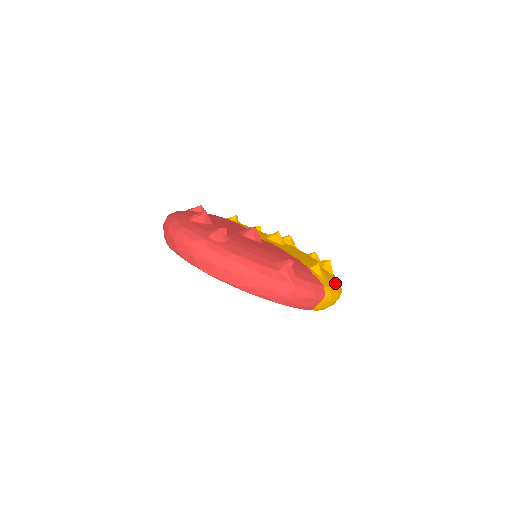
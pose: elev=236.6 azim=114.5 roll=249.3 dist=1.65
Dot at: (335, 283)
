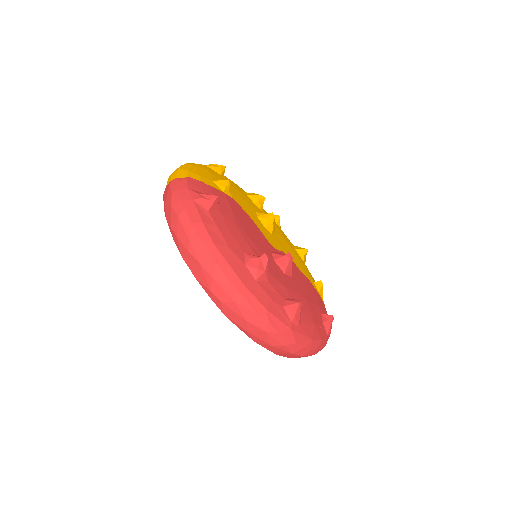
Dot at: occluded
